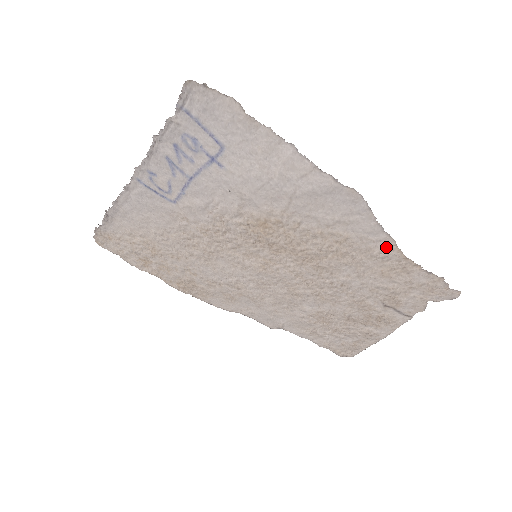
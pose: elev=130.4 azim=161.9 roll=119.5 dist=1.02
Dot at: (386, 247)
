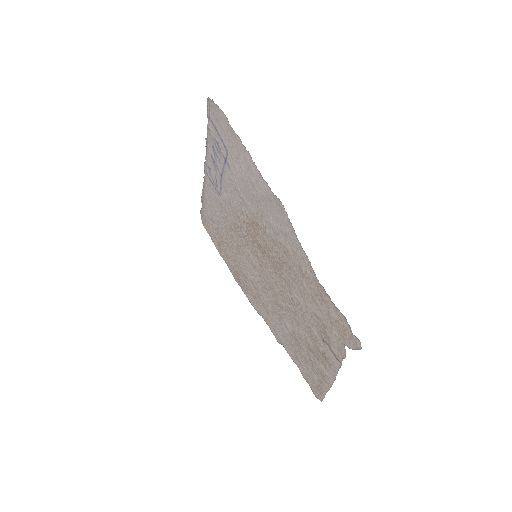
Dot at: (307, 266)
